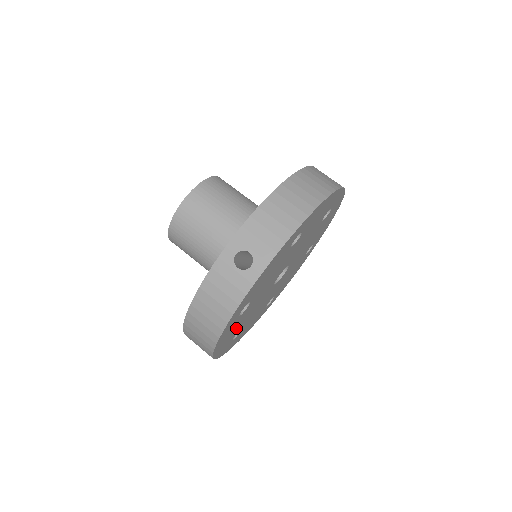
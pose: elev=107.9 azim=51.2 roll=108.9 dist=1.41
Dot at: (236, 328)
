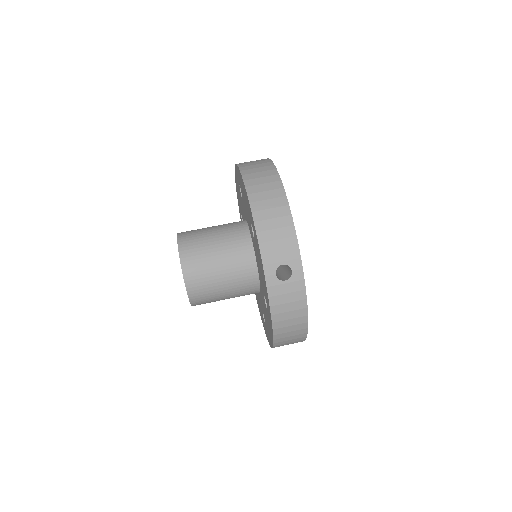
Dot at: occluded
